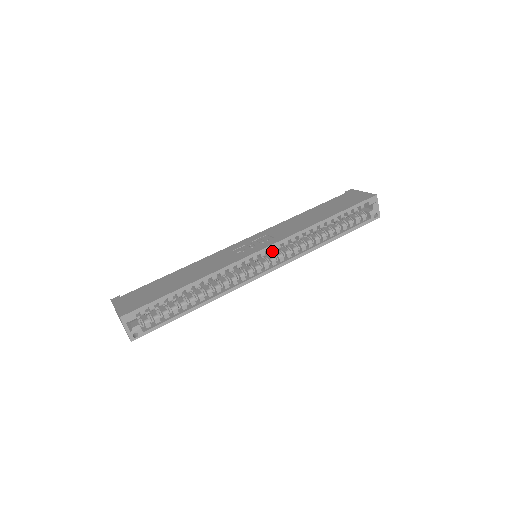
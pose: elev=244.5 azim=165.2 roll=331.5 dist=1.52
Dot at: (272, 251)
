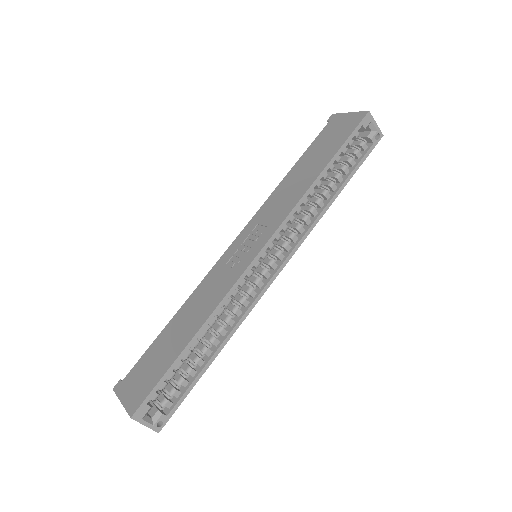
Dot at: (273, 245)
